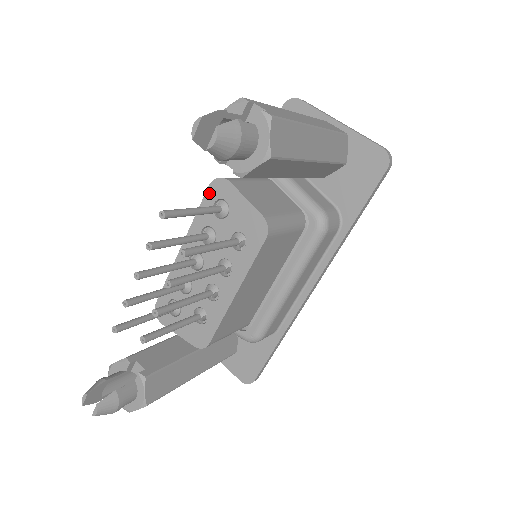
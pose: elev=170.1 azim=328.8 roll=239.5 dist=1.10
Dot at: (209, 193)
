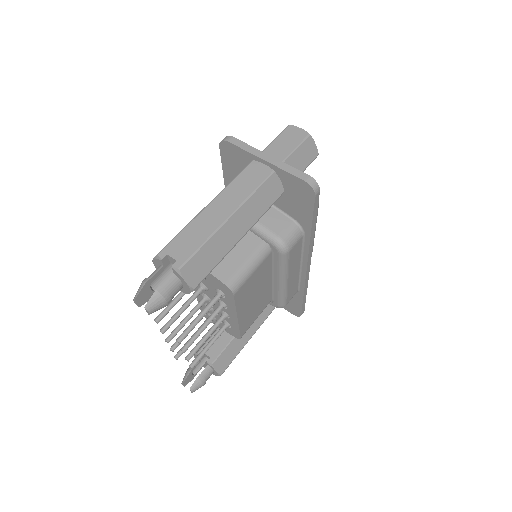
Dot at: occluded
